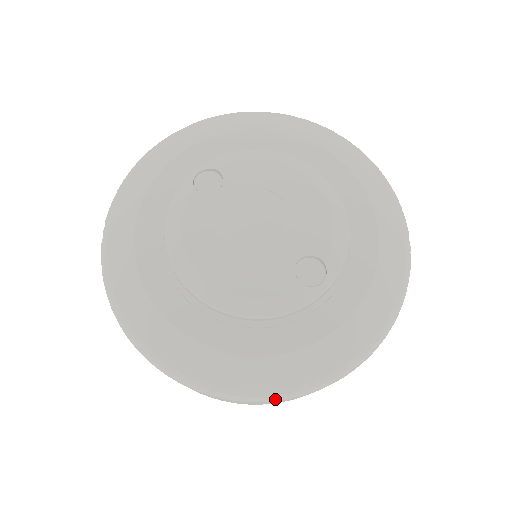
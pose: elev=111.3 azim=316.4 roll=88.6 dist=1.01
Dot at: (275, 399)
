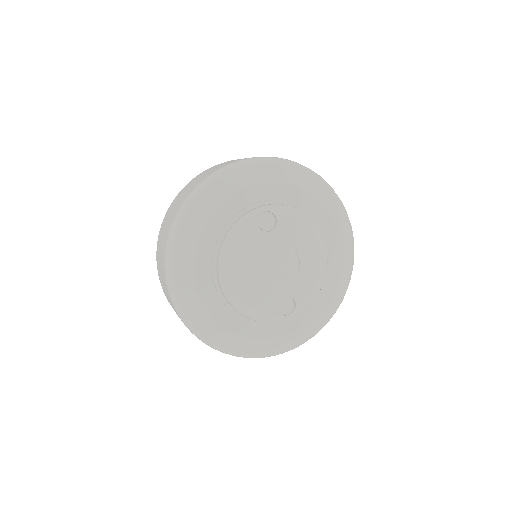
Dot at: (226, 353)
